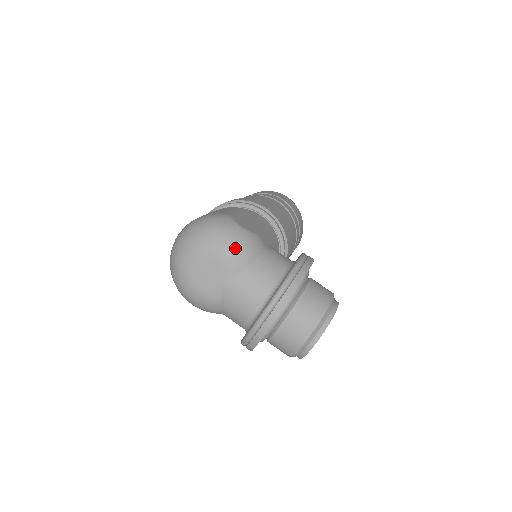
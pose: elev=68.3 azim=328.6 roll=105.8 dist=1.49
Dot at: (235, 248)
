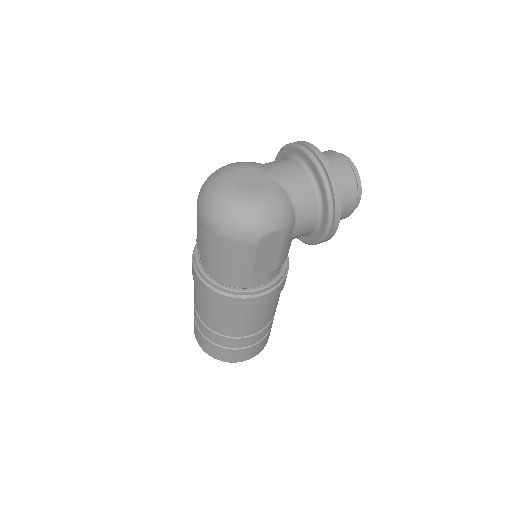
Dot at: (242, 162)
